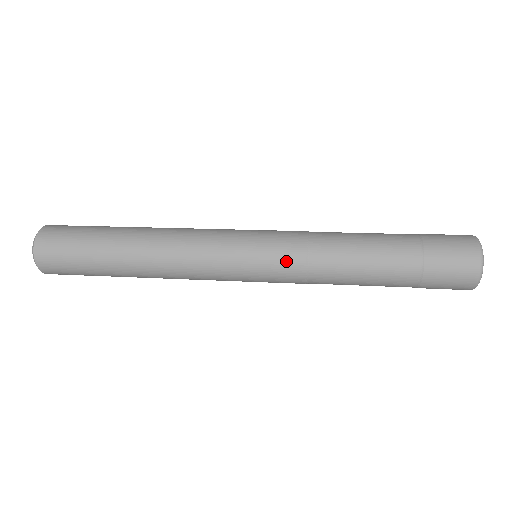
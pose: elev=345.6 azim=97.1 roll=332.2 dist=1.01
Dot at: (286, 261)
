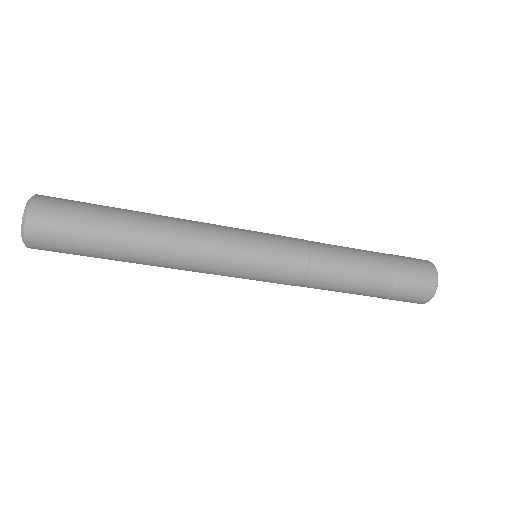
Dot at: (288, 237)
